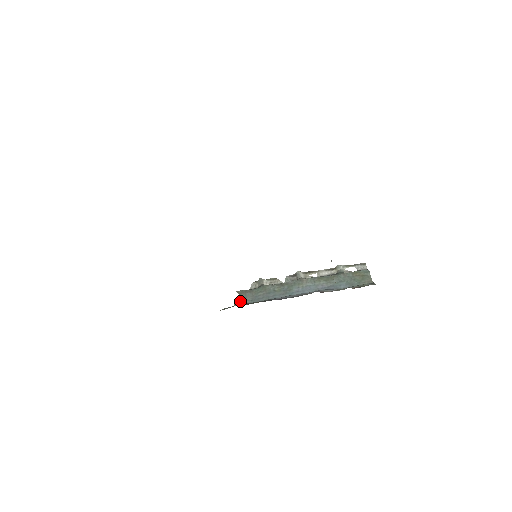
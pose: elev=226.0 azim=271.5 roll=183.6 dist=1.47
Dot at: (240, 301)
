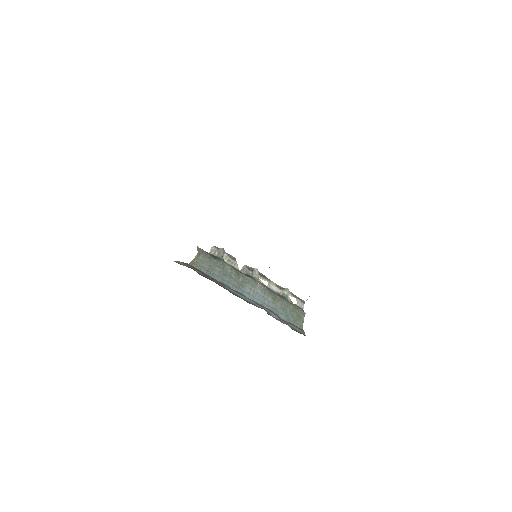
Dot at: (197, 263)
